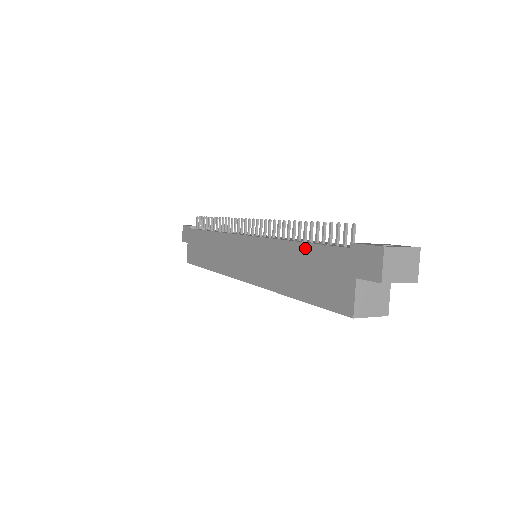
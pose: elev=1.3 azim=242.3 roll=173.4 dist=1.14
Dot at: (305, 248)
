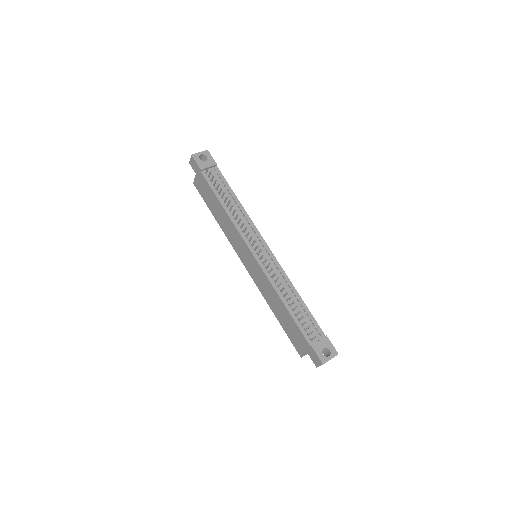
Dot at: (289, 316)
